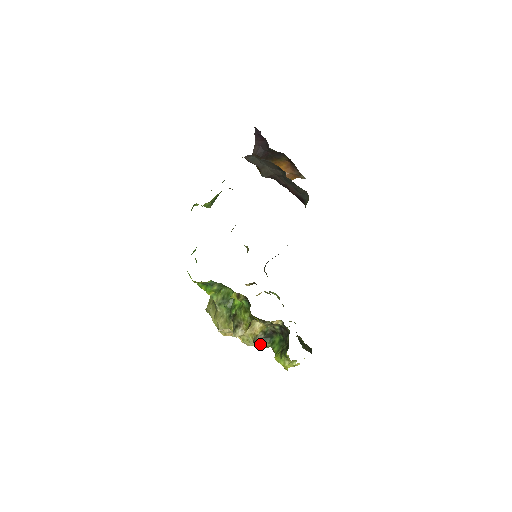
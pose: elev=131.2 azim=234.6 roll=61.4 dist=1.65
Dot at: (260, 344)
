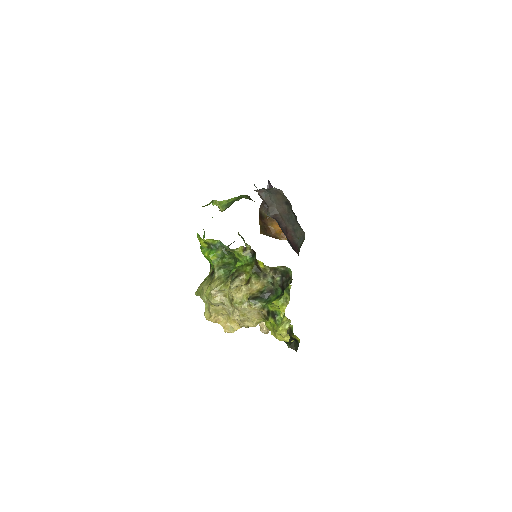
Dot at: (255, 301)
